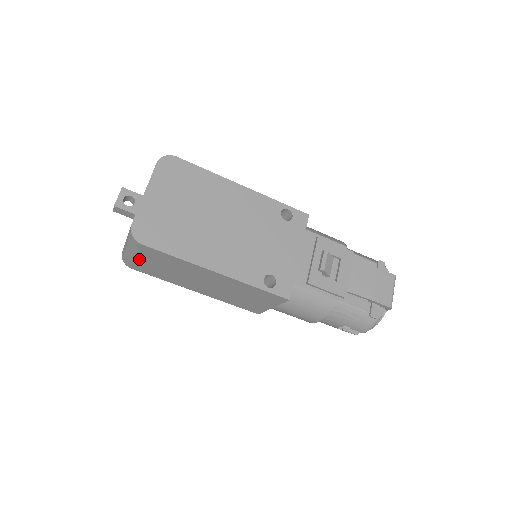
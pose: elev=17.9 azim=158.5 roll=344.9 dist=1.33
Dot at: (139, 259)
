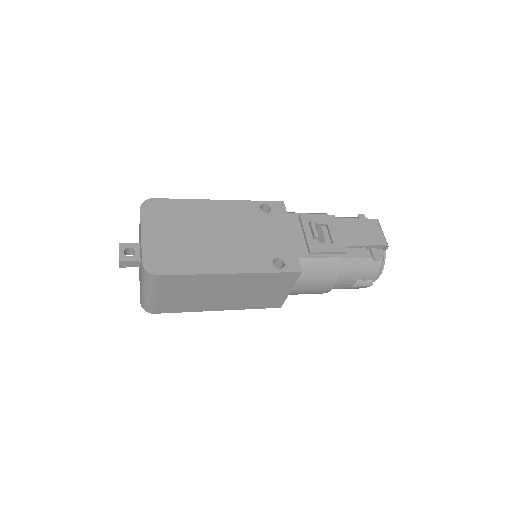
Dot at: (159, 297)
